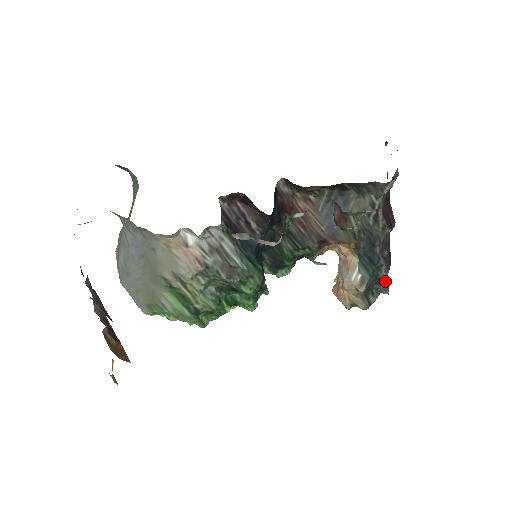
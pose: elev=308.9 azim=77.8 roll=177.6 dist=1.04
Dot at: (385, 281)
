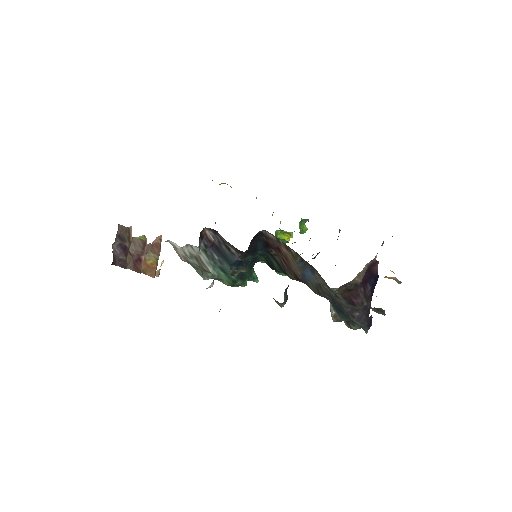
Dot at: (363, 326)
